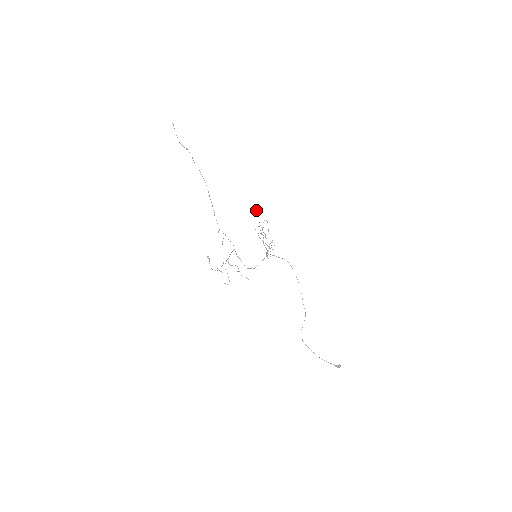
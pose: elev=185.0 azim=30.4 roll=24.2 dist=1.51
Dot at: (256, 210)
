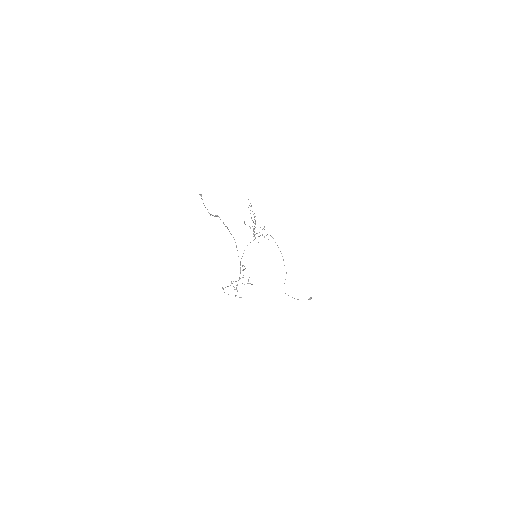
Dot at: occluded
